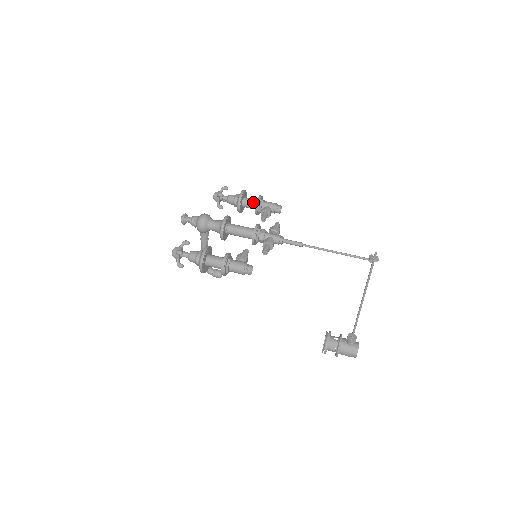
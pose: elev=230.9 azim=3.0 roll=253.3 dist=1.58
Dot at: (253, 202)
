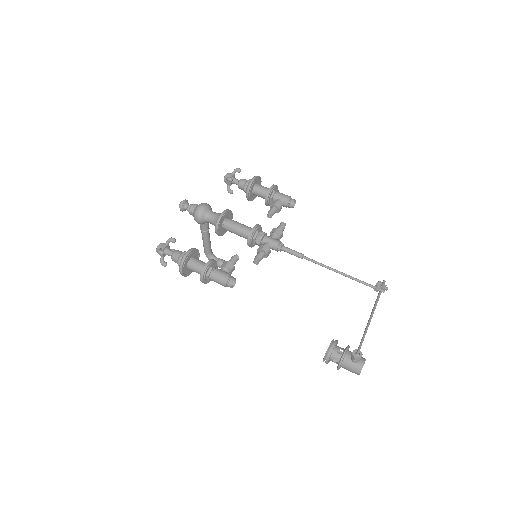
Dot at: (264, 192)
